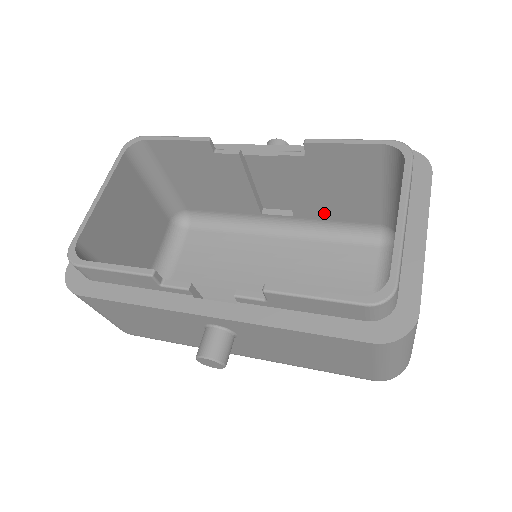
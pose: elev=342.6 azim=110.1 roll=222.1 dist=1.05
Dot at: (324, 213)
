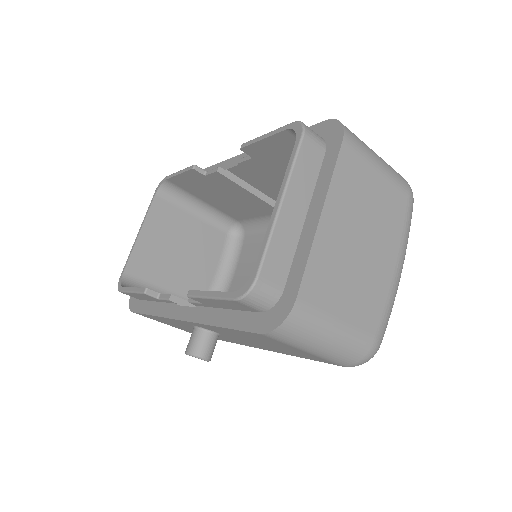
Dot at: occluded
